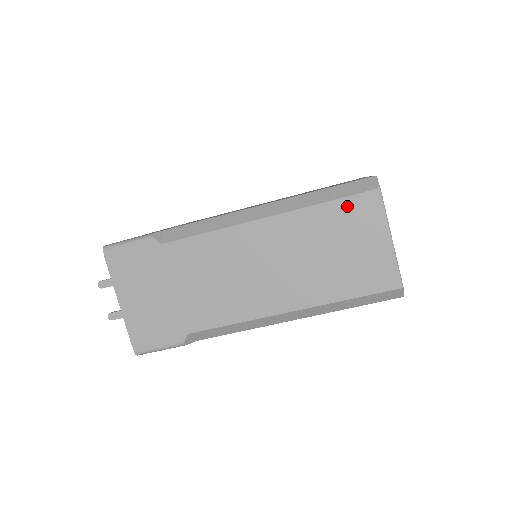
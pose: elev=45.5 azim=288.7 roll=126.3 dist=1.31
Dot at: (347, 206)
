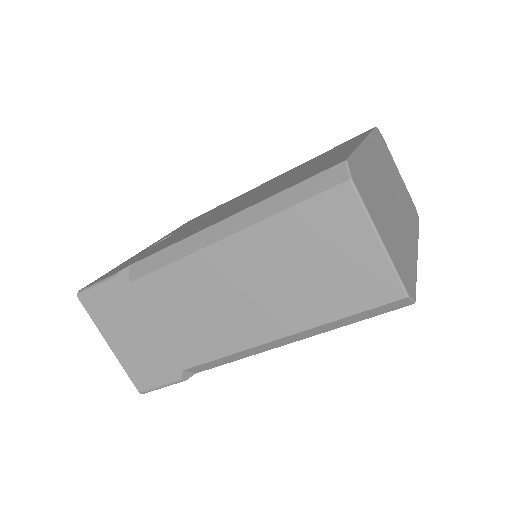
Dot at: (315, 209)
